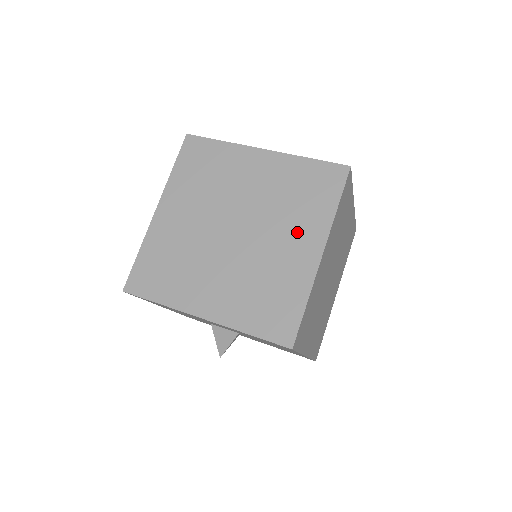
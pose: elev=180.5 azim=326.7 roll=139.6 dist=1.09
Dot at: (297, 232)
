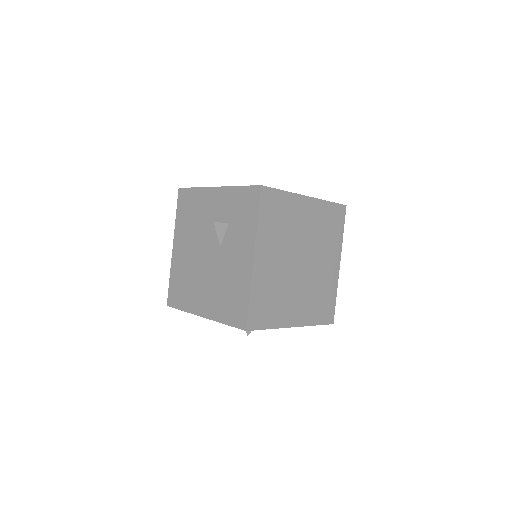
Dot at: (329, 255)
